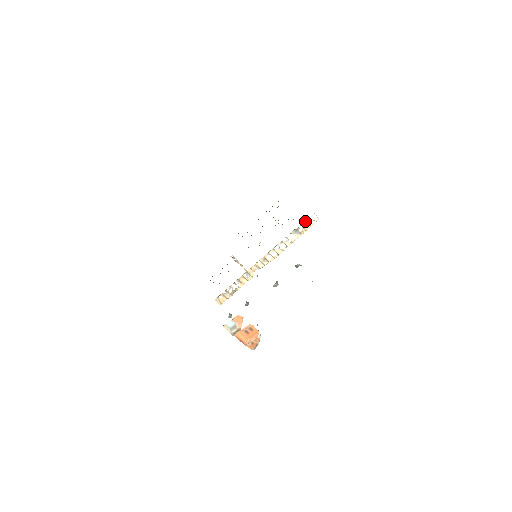
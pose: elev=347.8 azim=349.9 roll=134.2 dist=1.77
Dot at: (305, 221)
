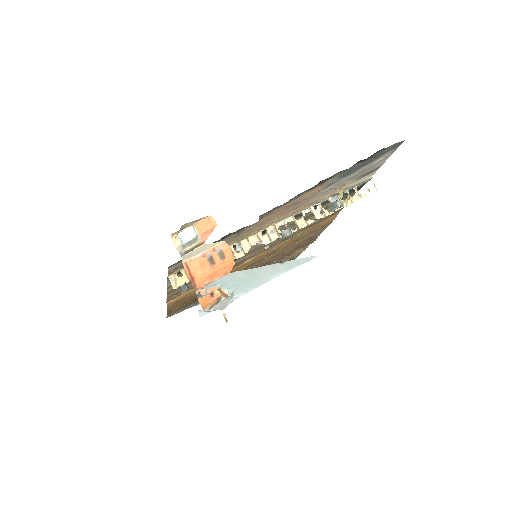
Dot at: (355, 187)
